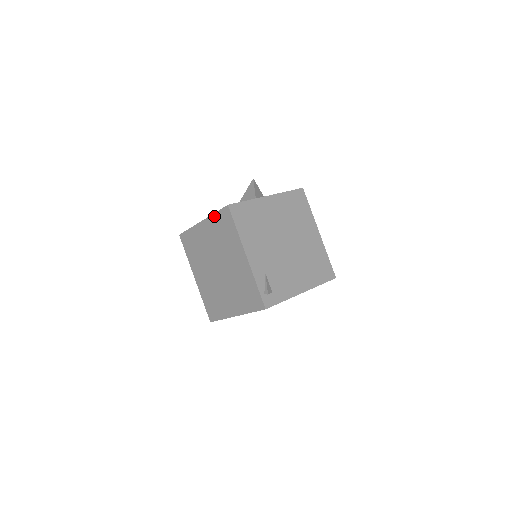
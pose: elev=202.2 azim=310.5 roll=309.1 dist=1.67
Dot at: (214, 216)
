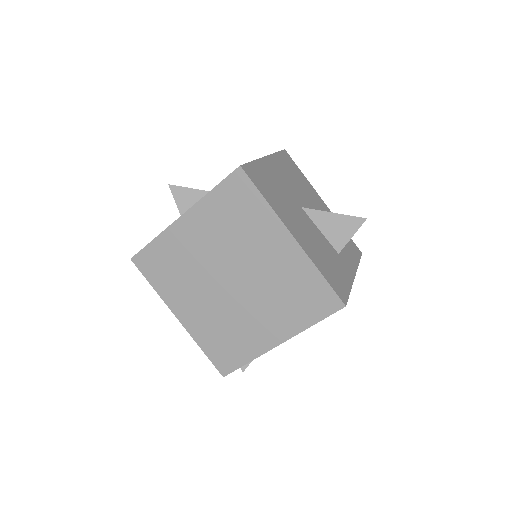
Dot at: (316, 273)
